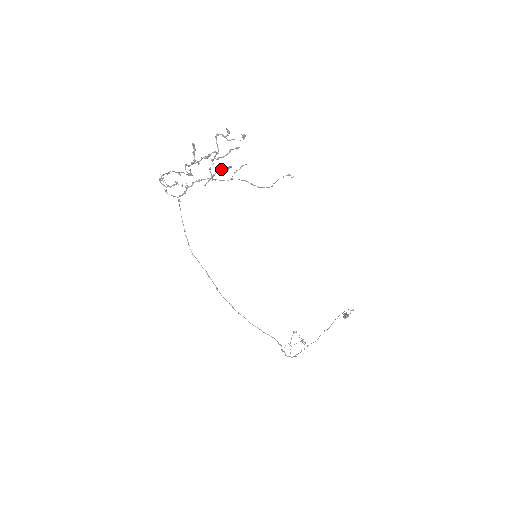
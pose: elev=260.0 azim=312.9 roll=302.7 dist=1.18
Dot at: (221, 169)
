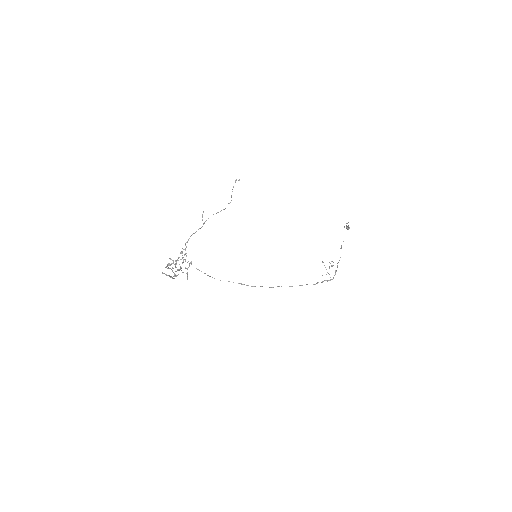
Dot at: (187, 268)
